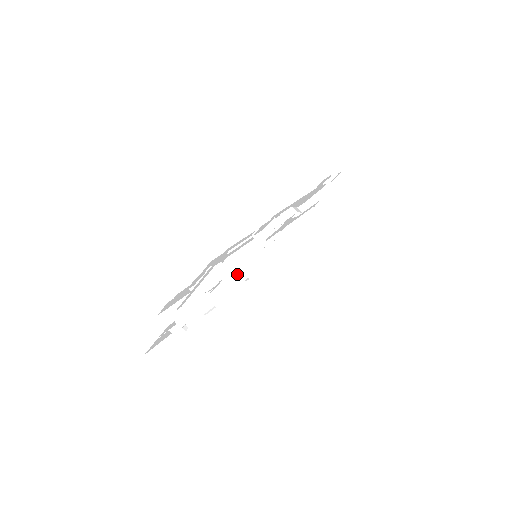
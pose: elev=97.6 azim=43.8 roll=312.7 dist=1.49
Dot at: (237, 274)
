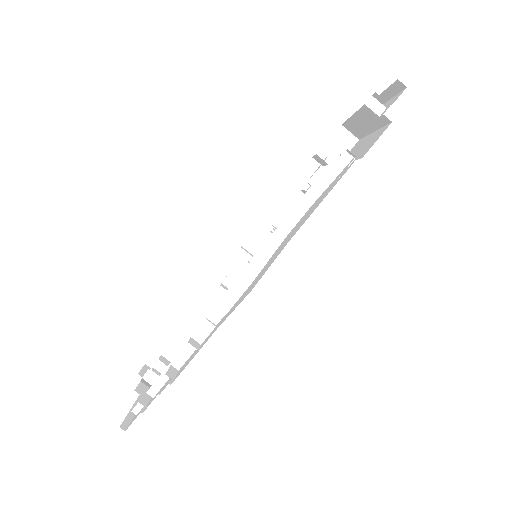
Dot at: occluded
